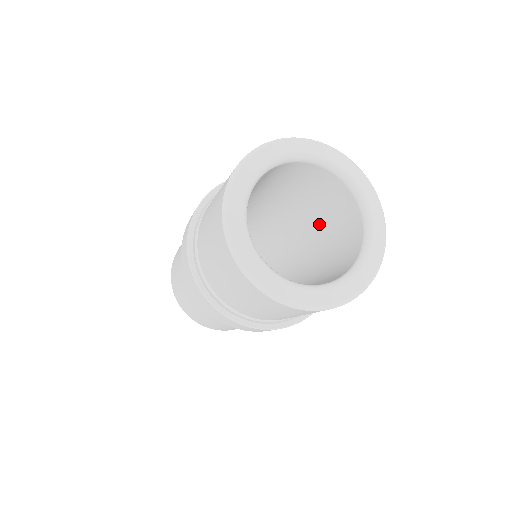
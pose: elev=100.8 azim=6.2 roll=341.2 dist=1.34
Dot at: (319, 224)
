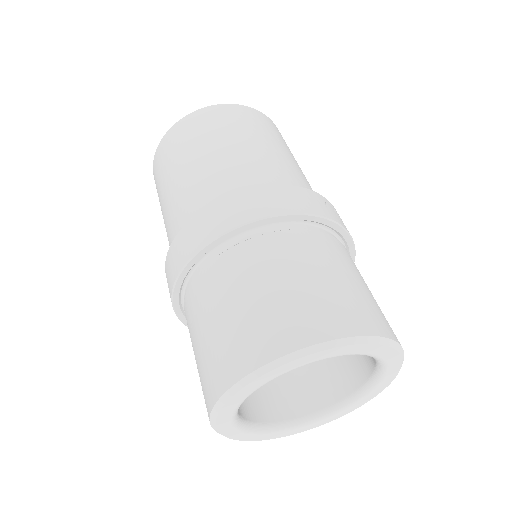
Dot at: occluded
